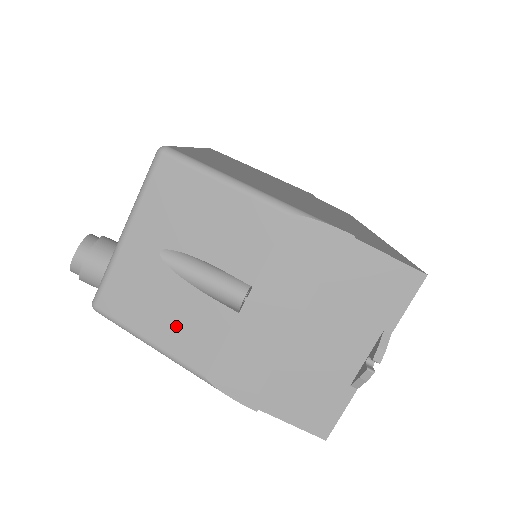
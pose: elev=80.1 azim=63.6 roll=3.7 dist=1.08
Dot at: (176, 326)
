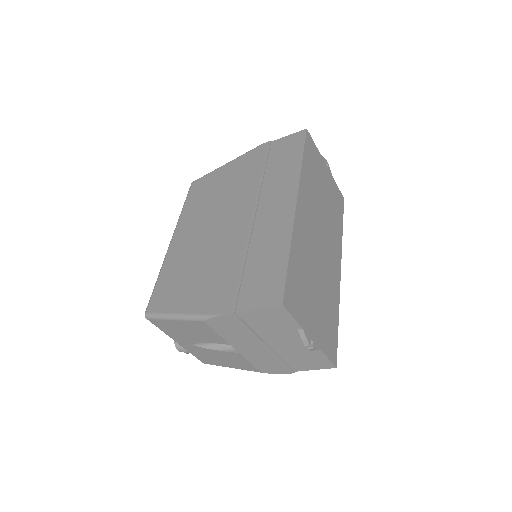
Dot at: (230, 362)
